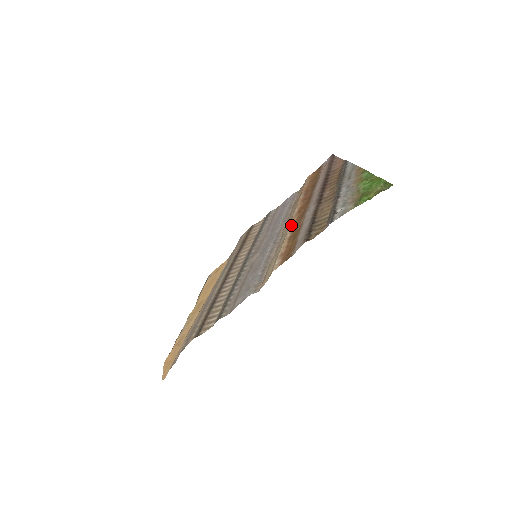
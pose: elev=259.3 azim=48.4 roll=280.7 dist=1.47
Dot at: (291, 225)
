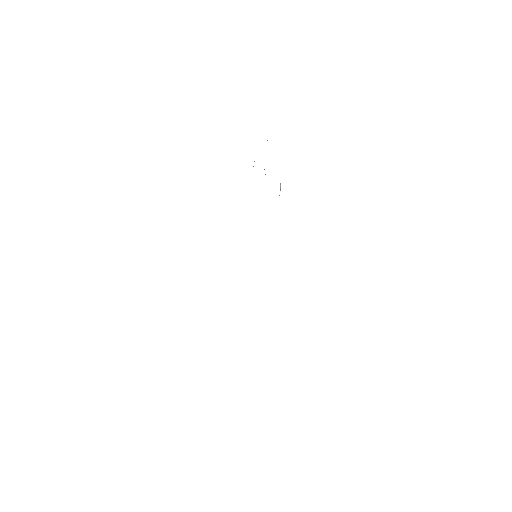
Dot at: occluded
